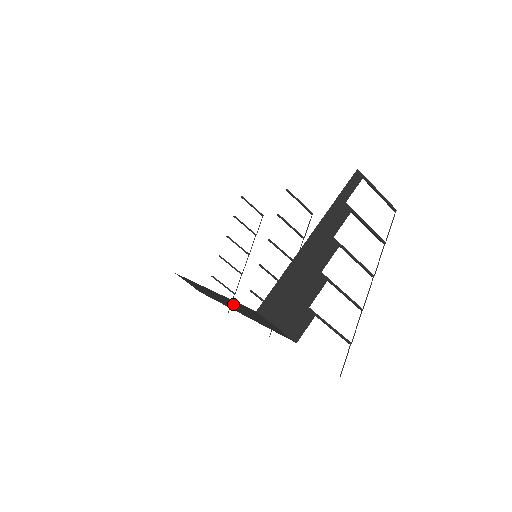
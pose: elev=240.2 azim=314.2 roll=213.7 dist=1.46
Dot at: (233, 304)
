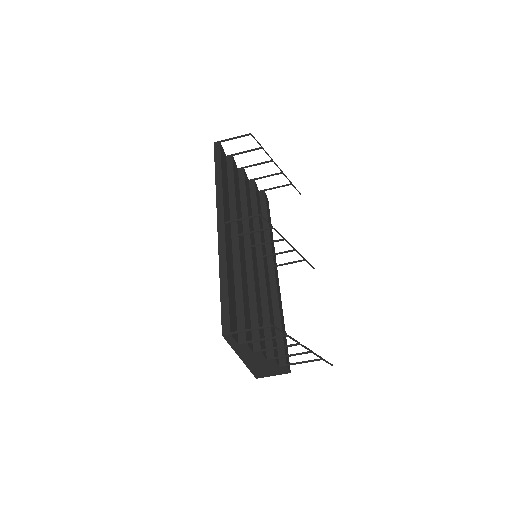
Dot at: occluded
